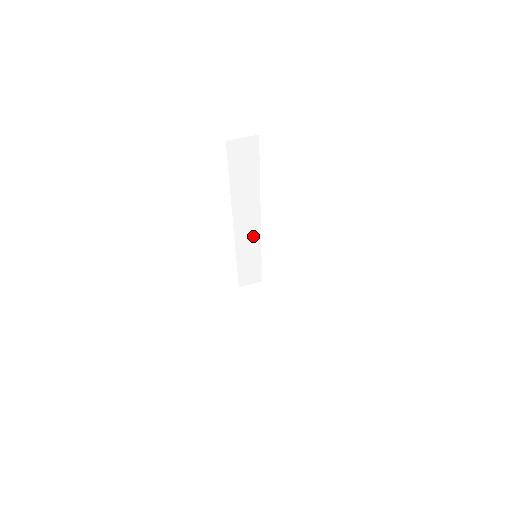
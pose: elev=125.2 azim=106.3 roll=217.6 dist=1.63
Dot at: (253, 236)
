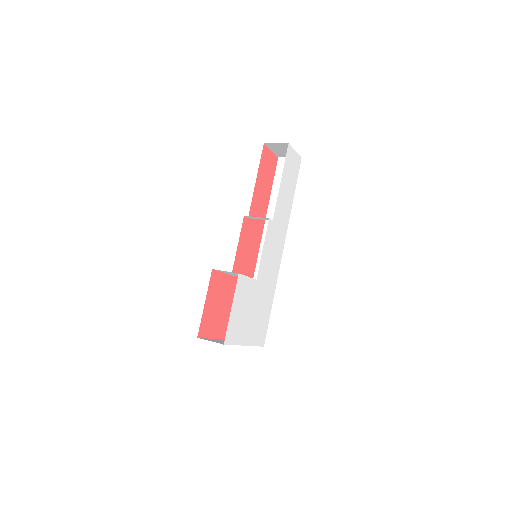
Dot at: occluded
